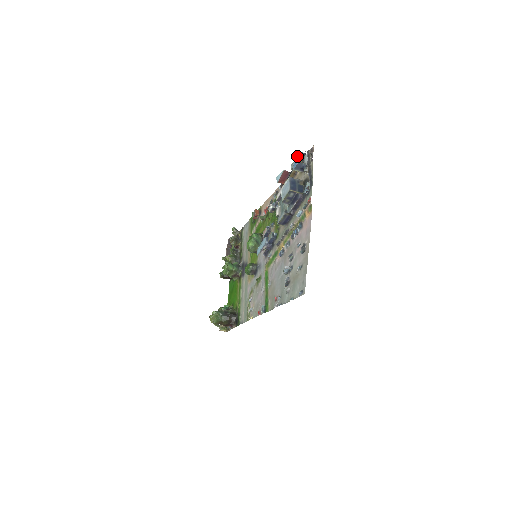
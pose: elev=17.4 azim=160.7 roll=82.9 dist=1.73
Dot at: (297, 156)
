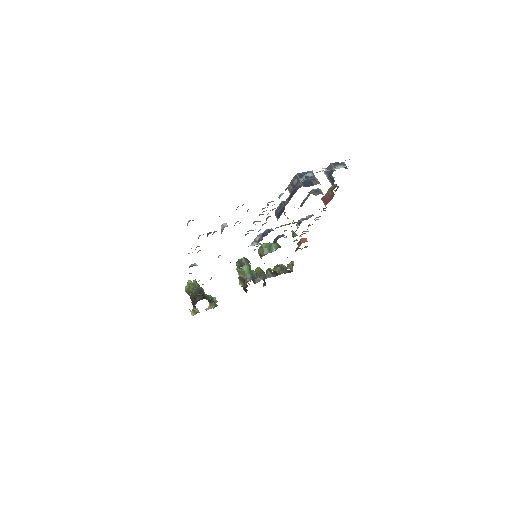
Dot at: occluded
